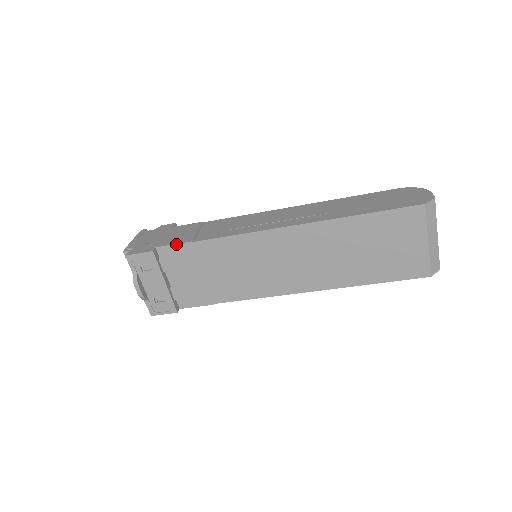
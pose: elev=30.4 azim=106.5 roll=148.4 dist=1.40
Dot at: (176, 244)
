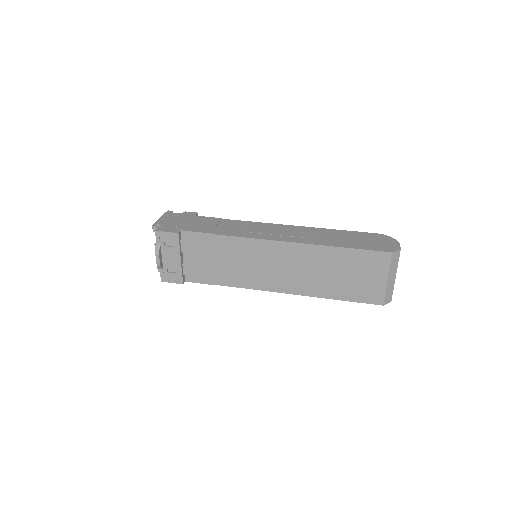
Dot at: (198, 232)
